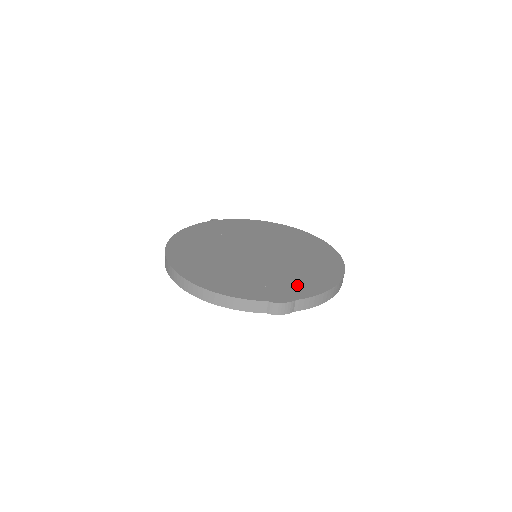
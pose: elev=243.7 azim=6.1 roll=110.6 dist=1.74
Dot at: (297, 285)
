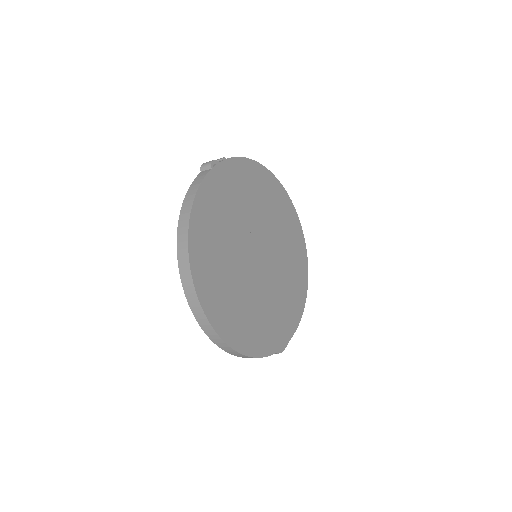
Dot at: (288, 315)
